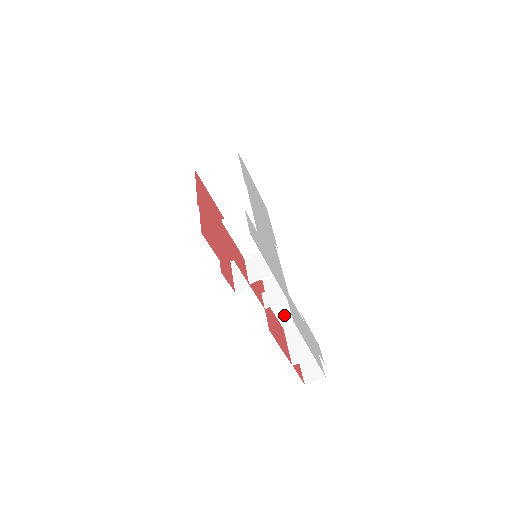
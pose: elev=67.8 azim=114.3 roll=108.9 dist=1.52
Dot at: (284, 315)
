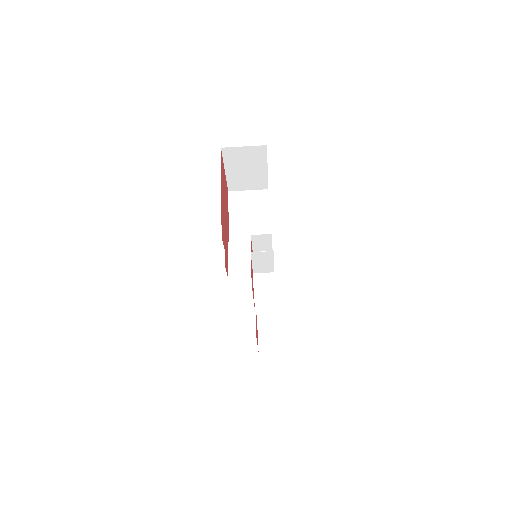
Dot at: occluded
